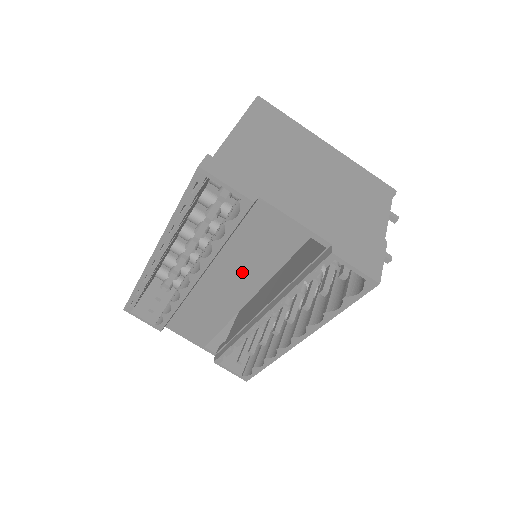
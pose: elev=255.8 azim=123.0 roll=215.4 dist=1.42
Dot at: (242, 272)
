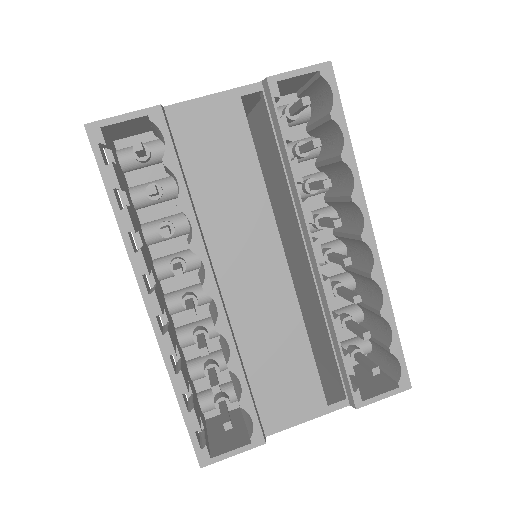
Dot at: (240, 222)
